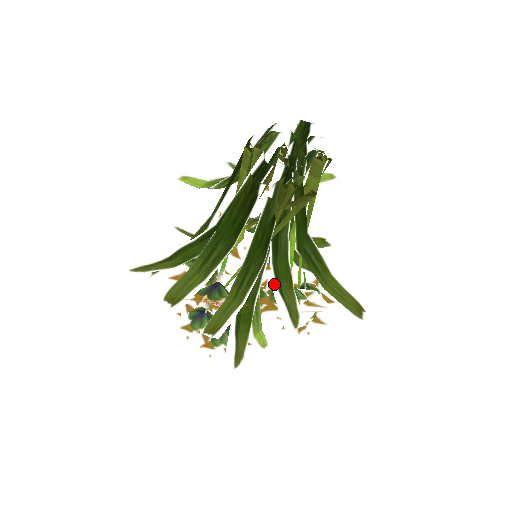
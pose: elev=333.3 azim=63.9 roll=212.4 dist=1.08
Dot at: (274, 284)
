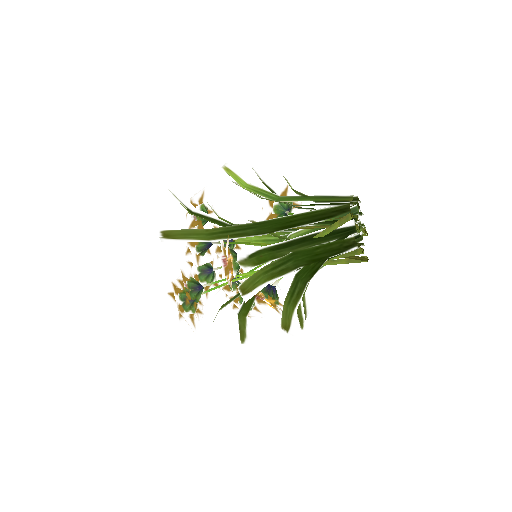
Dot at: occluded
